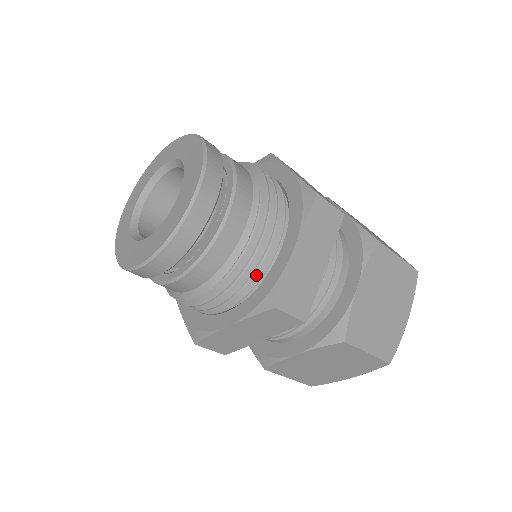
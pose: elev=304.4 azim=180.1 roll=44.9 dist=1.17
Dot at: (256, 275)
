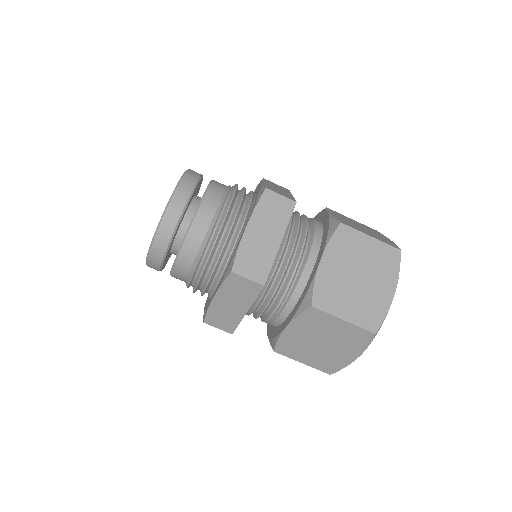
Dot at: (227, 255)
